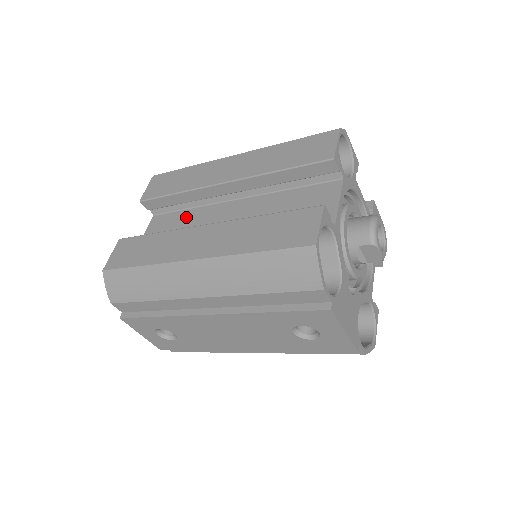
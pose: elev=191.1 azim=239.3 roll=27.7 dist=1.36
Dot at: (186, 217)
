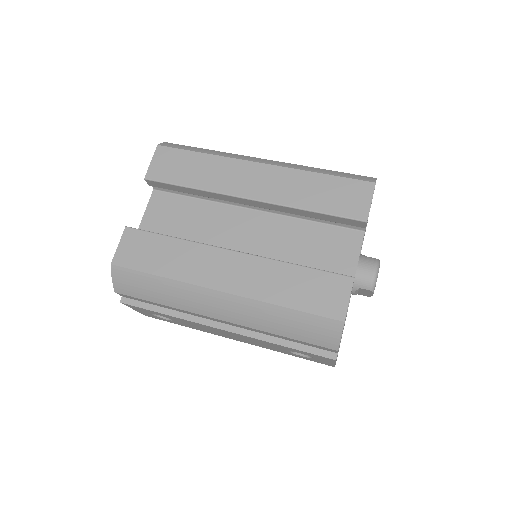
Dot at: (195, 209)
